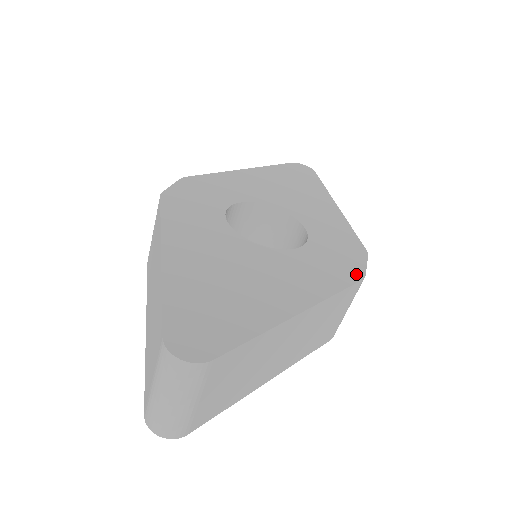
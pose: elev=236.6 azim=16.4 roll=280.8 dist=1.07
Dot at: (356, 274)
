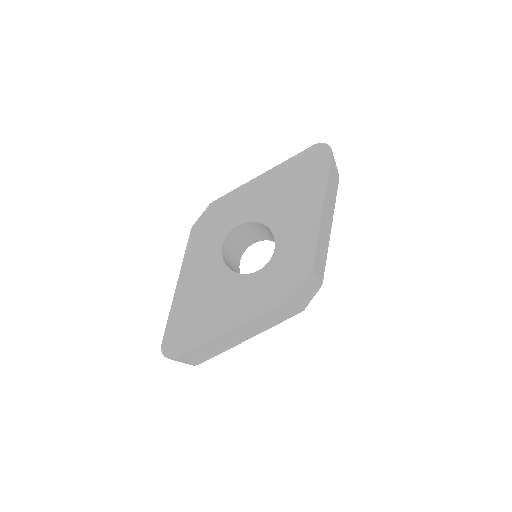
Dot at: (286, 295)
